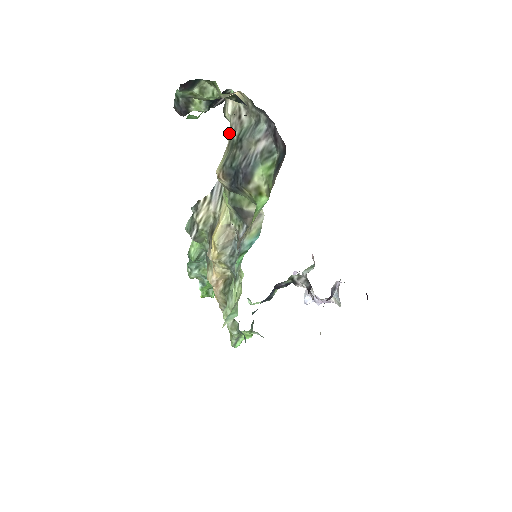
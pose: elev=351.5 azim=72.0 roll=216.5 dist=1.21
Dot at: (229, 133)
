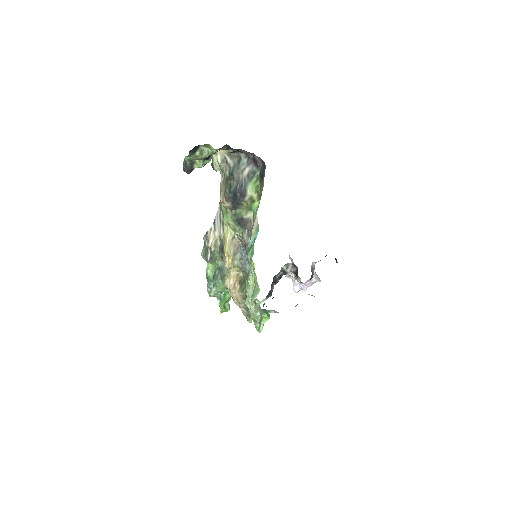
Dot at: (222, 174)
